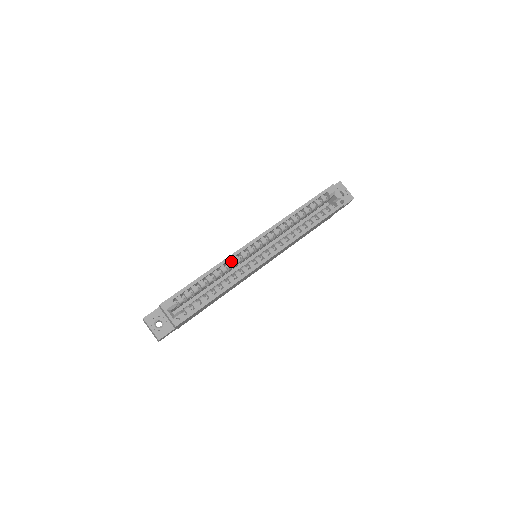
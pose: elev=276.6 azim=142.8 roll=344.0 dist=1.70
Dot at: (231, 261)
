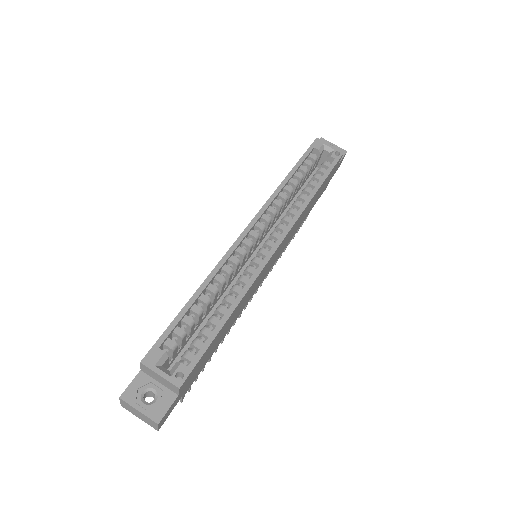
Dot at: occluded
